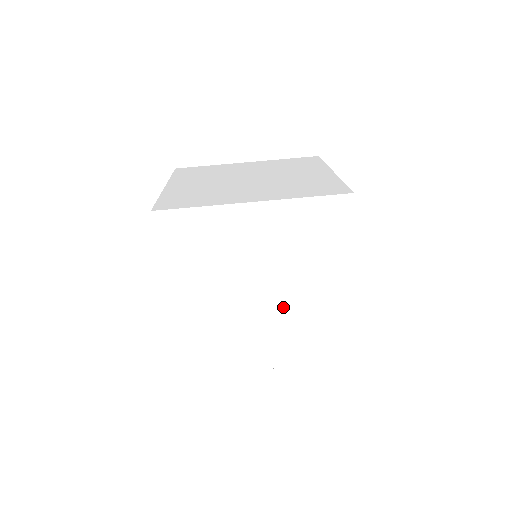
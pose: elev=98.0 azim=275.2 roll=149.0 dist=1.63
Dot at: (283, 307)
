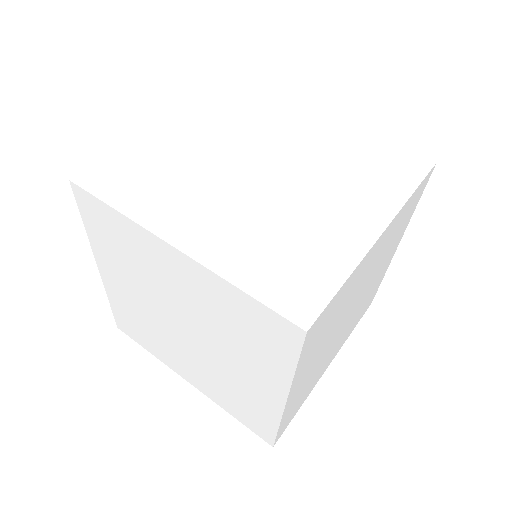
Dot at: (303, 167)
